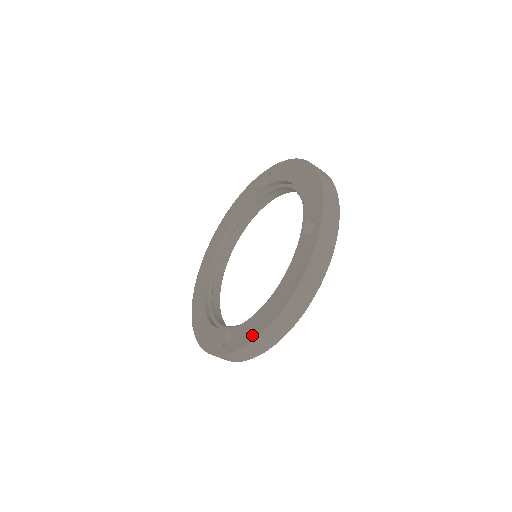
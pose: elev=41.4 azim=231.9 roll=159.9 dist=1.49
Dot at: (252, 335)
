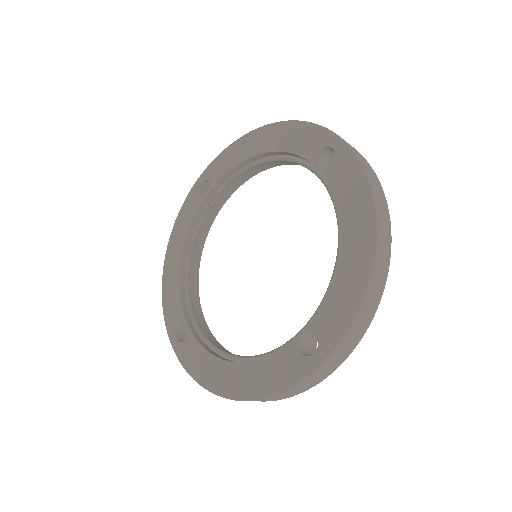
Dot at: (199, 375)
